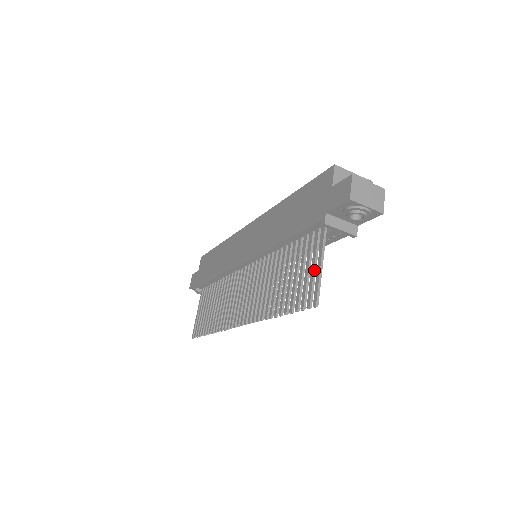
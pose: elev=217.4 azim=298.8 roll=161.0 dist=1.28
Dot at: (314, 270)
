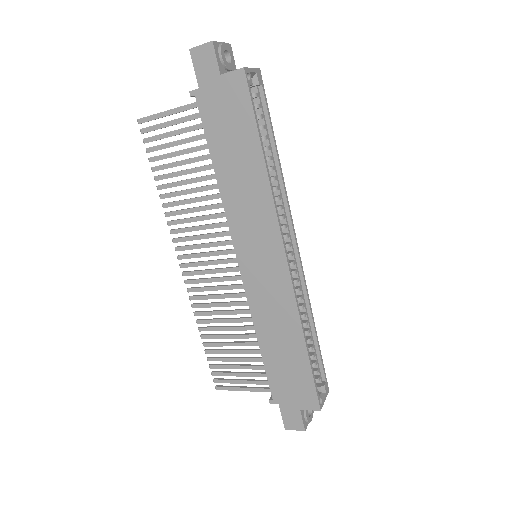
Dot at: occluded
